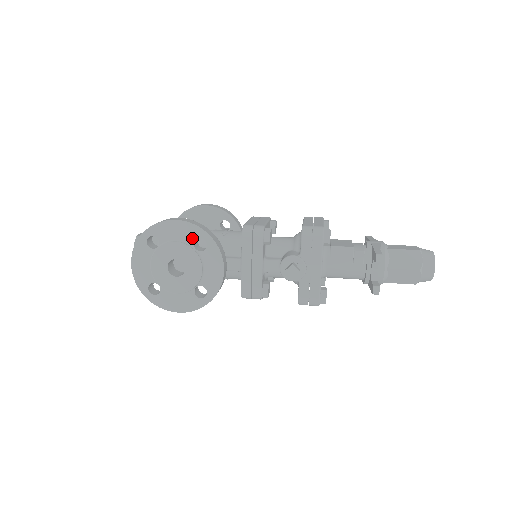
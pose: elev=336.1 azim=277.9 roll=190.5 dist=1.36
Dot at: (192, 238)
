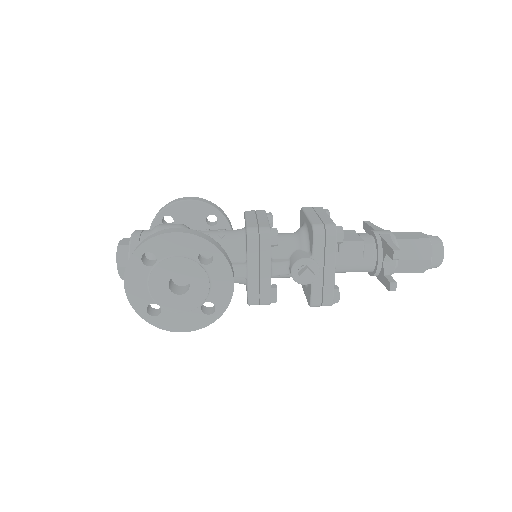
Dot at: (195, 251)
